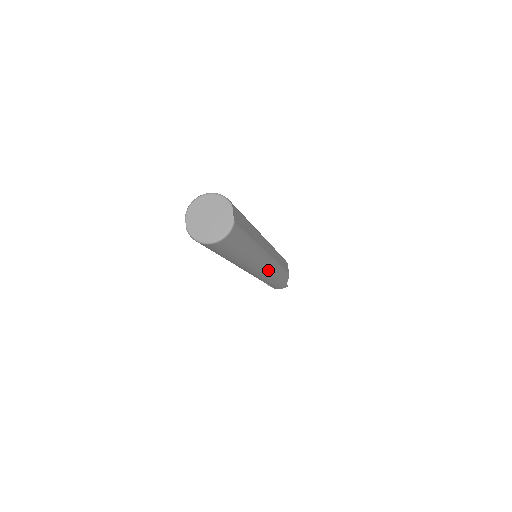
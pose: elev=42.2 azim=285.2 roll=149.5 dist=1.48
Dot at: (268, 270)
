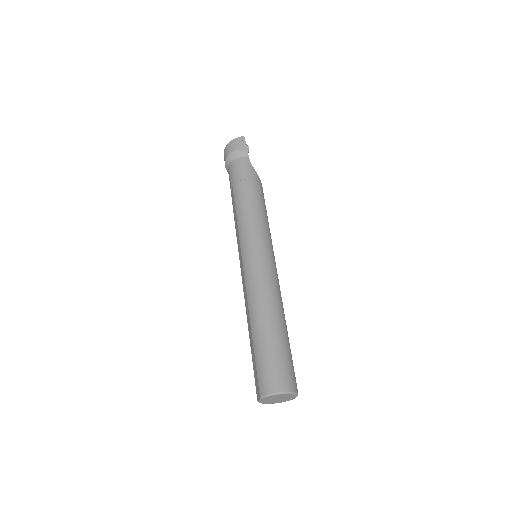
Dot at: occluded
